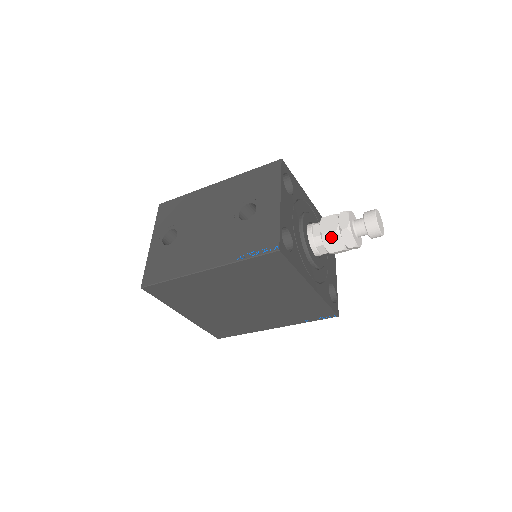
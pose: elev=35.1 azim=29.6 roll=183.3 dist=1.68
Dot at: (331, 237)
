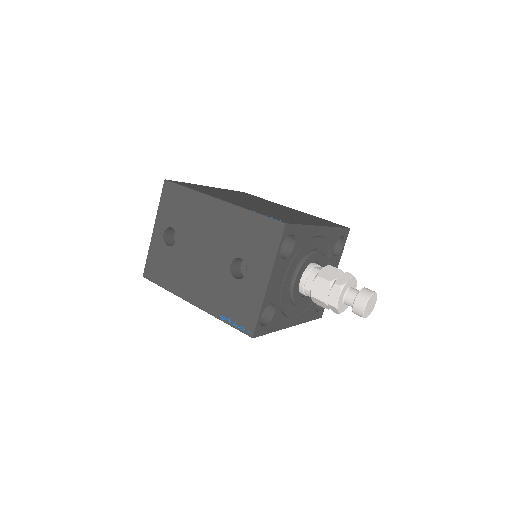
Dot at: (319, 301)
